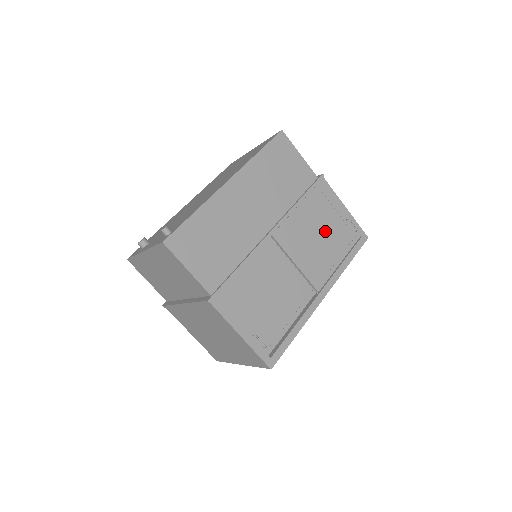
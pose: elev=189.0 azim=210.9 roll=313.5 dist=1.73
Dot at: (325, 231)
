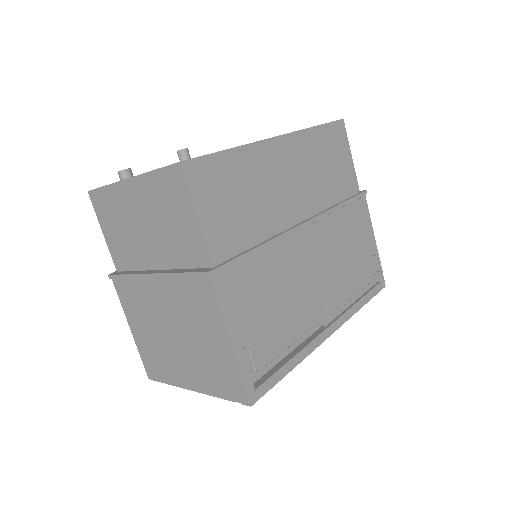
Dot at: (352, 255)
